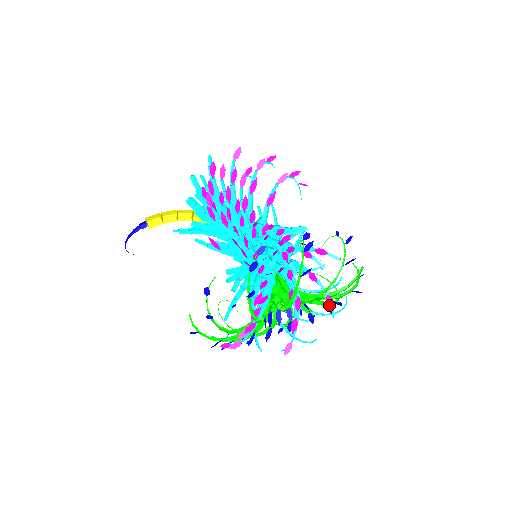
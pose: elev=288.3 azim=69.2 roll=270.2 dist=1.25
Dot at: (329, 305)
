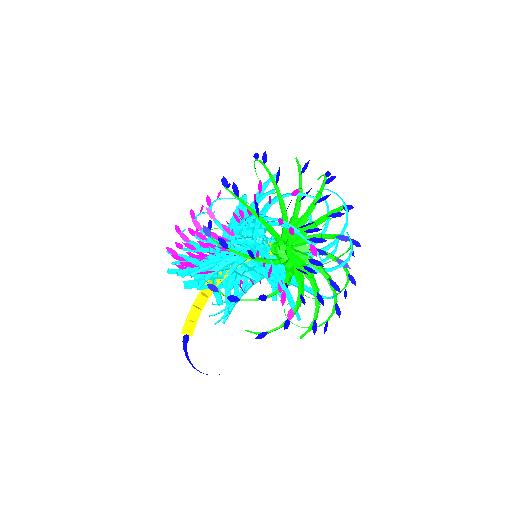
Dot at: (296, 194)
